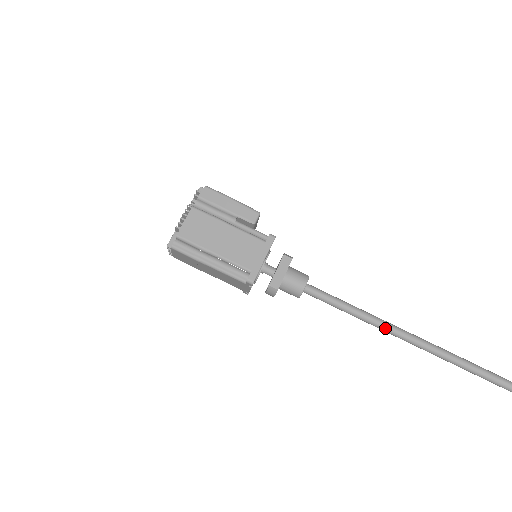
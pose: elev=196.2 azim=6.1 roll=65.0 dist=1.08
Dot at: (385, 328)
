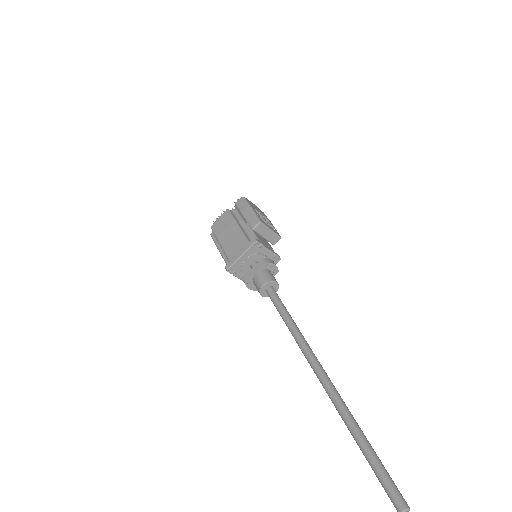
Dot at: (300, 346)
